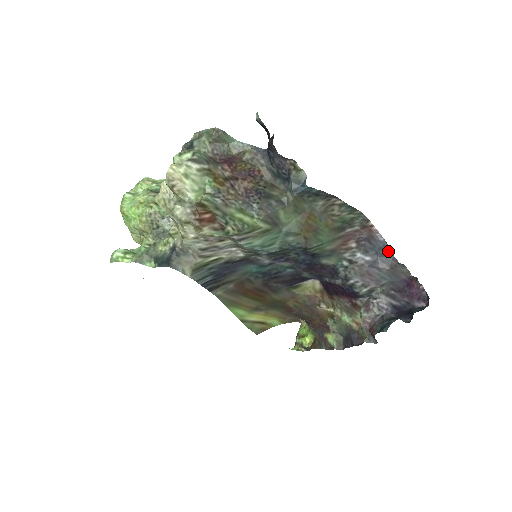
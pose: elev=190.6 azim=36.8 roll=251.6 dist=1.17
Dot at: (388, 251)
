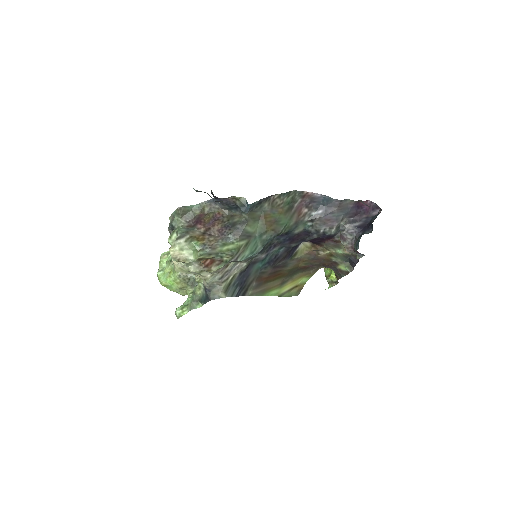
Dot at: (329, 199)
